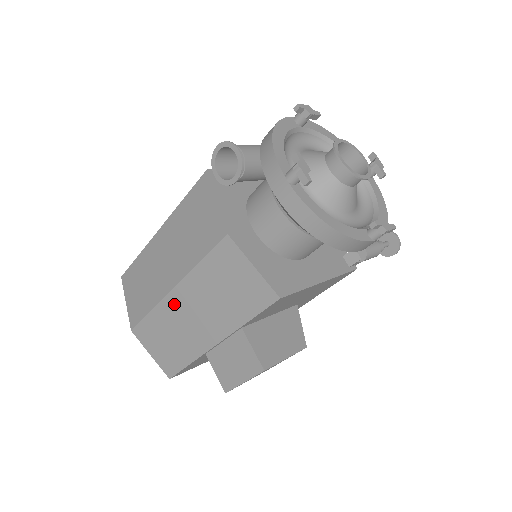
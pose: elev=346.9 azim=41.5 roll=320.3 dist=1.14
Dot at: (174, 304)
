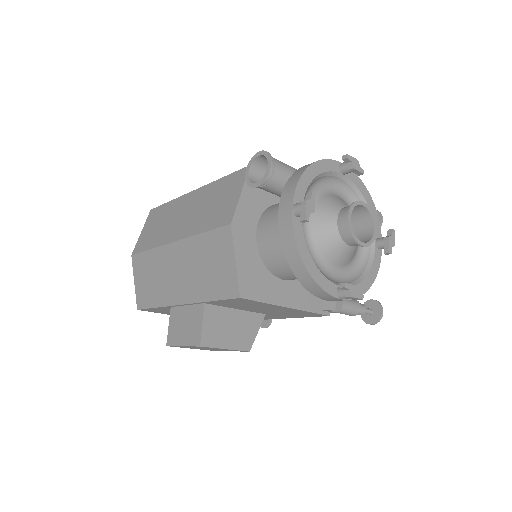
Dot at: (169, 254)
